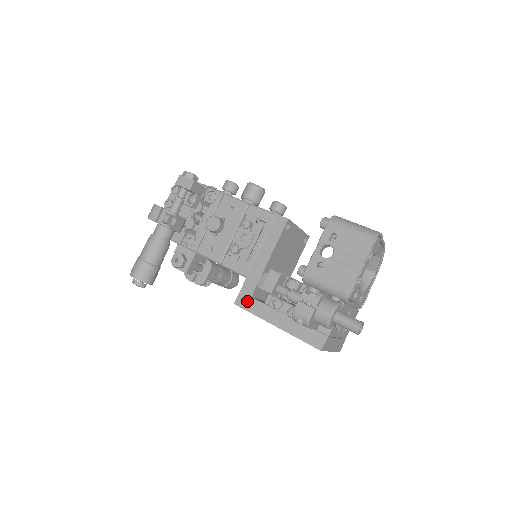
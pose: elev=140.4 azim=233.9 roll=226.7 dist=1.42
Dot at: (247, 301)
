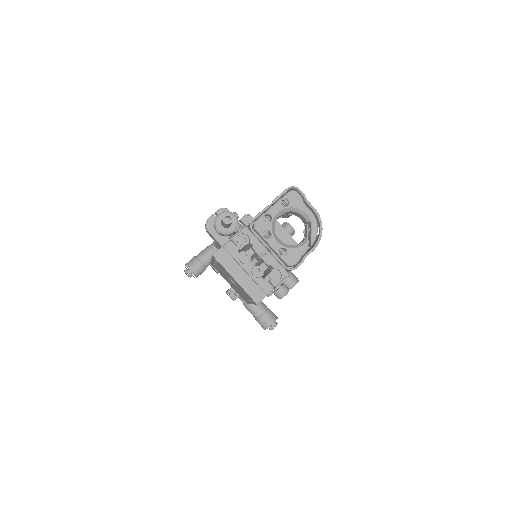
Dot at: occluded
